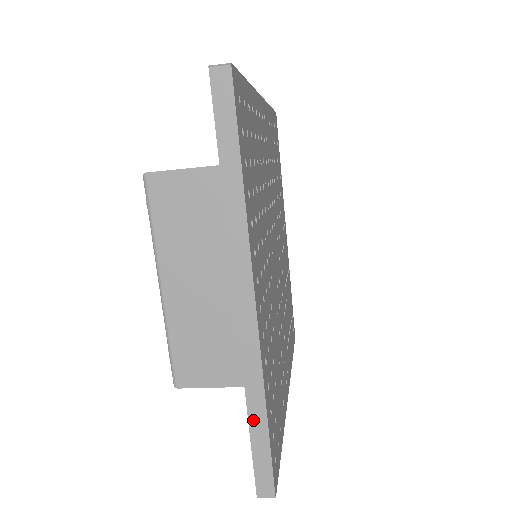
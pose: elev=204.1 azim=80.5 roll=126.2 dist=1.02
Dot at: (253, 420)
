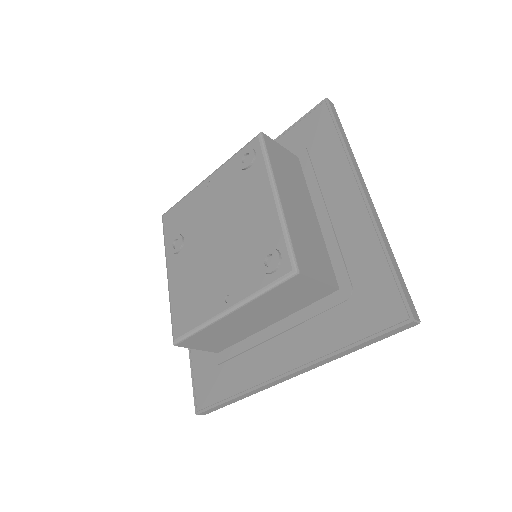
Dot at: (392, 260)
